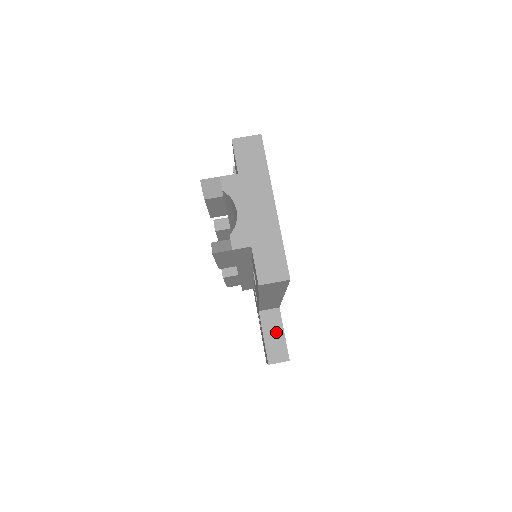
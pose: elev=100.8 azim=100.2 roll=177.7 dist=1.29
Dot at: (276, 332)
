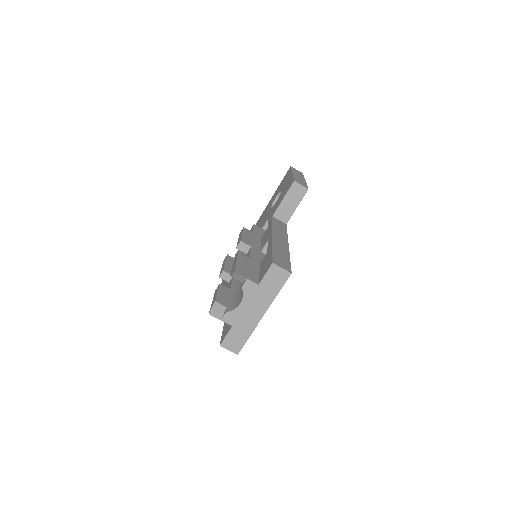
Dot at: occluded
